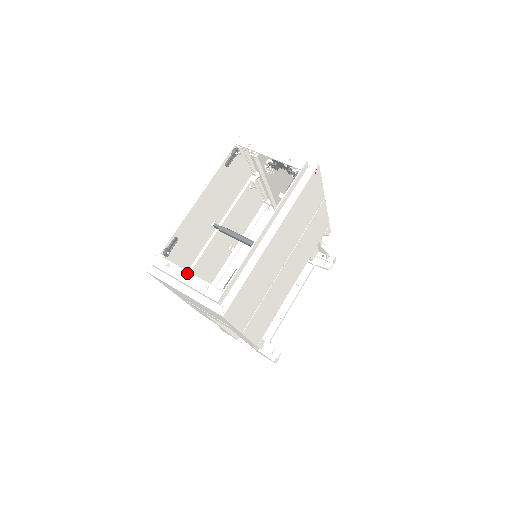
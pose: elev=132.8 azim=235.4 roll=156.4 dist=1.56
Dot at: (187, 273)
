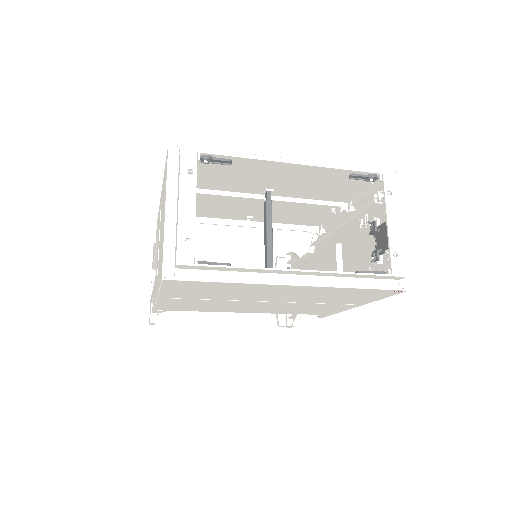
Dot at: (193, 203)
